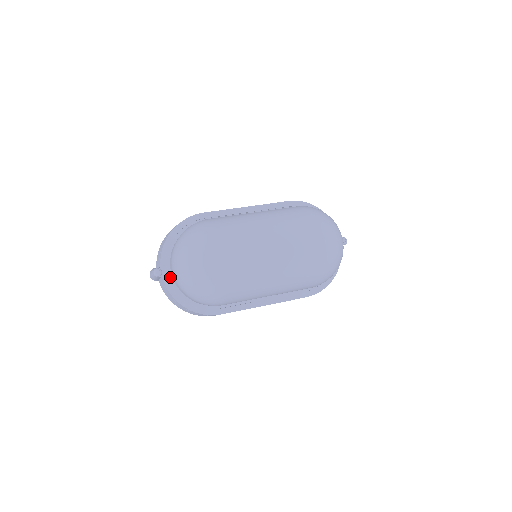
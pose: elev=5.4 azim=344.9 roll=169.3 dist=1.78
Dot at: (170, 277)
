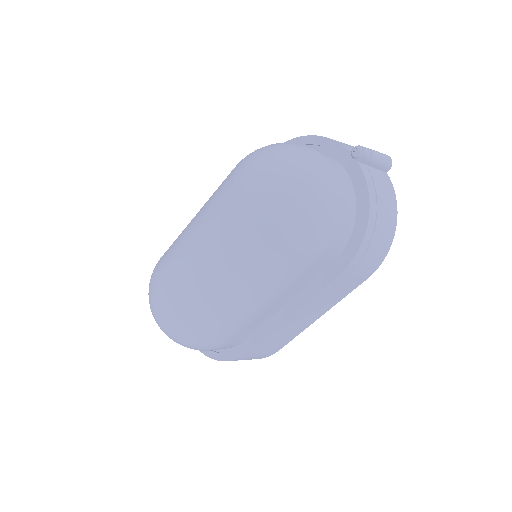
Dot at: occluded
